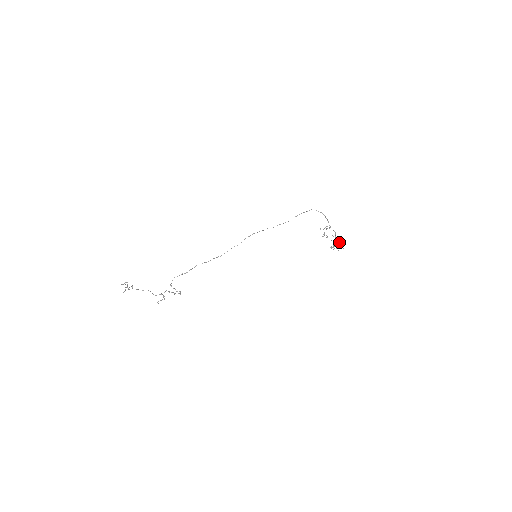
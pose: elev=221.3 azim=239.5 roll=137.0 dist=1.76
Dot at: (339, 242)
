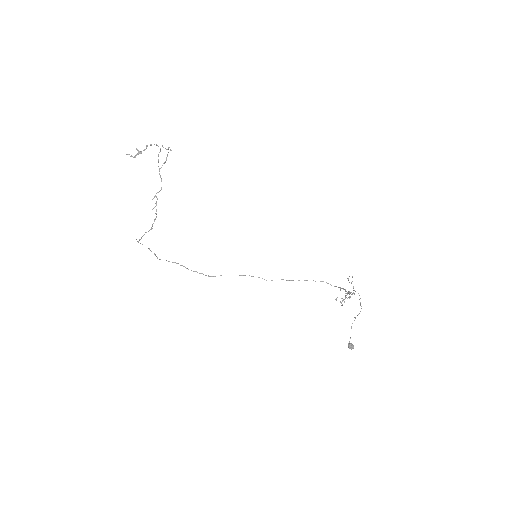
Dot at: occluded
